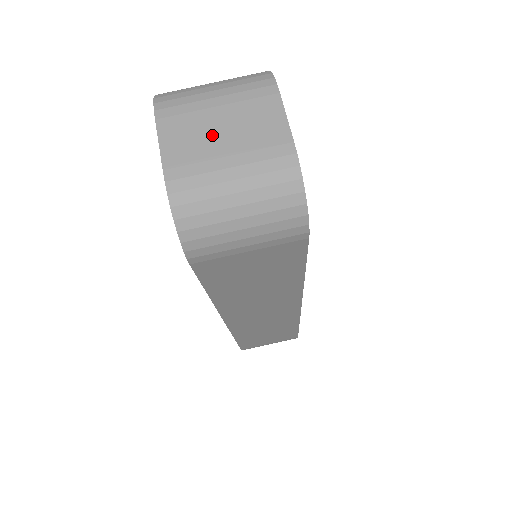
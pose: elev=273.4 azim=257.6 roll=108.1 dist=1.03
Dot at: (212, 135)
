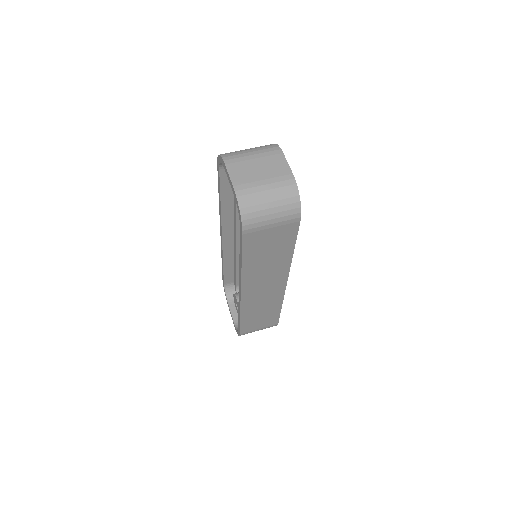
Dot at: (254, 171)
